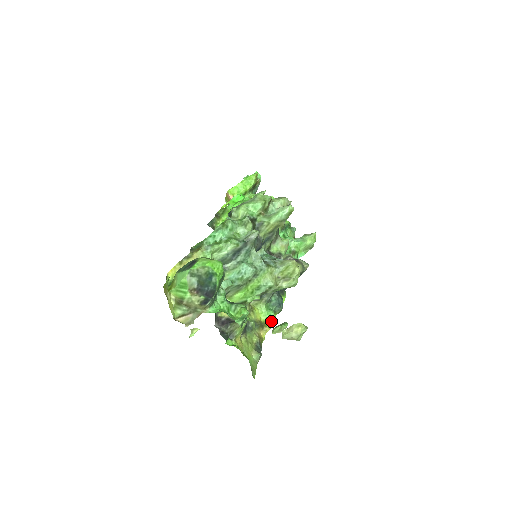
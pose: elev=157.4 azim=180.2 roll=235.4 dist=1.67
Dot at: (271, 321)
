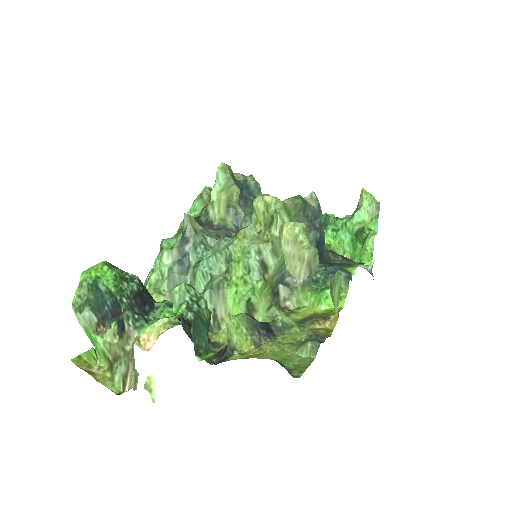
Dot at: (342, 303)
